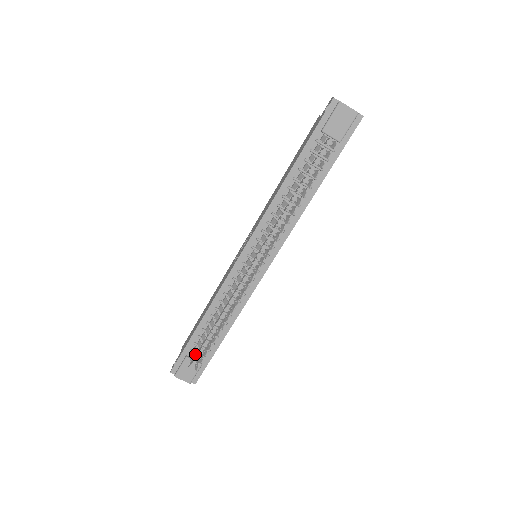
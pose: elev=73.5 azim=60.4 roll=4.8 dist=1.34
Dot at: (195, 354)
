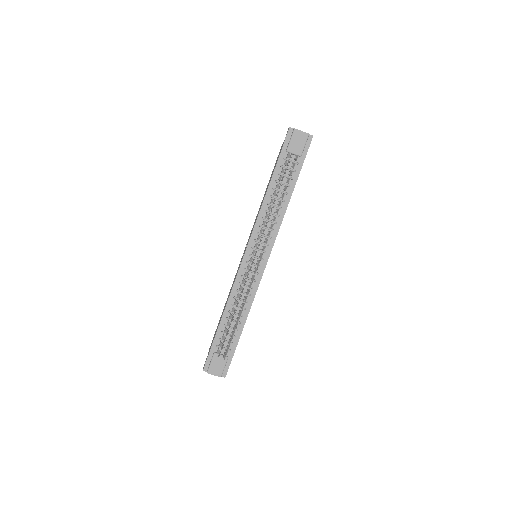
Dot at: occluded
